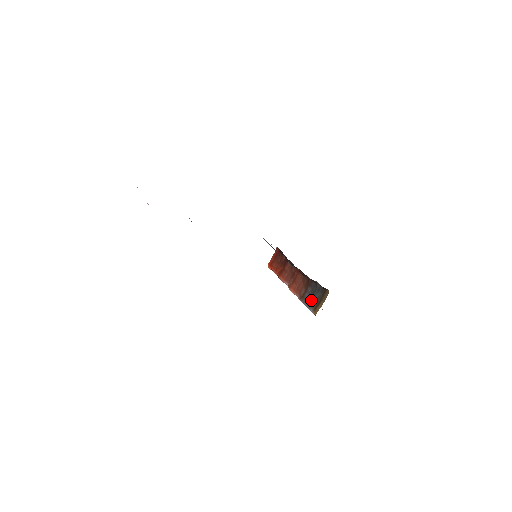
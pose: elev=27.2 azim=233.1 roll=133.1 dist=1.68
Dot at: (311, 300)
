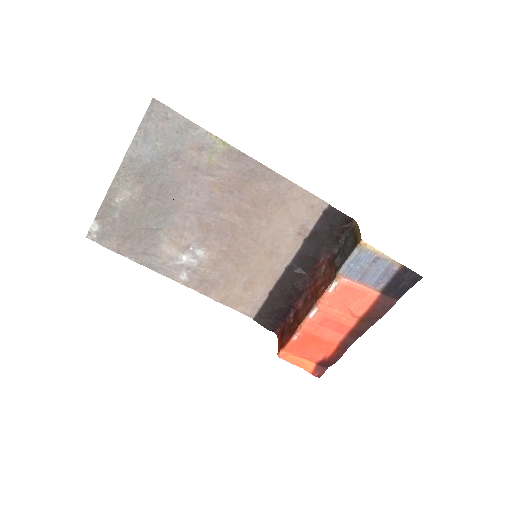
Dot at: (346, 253)
